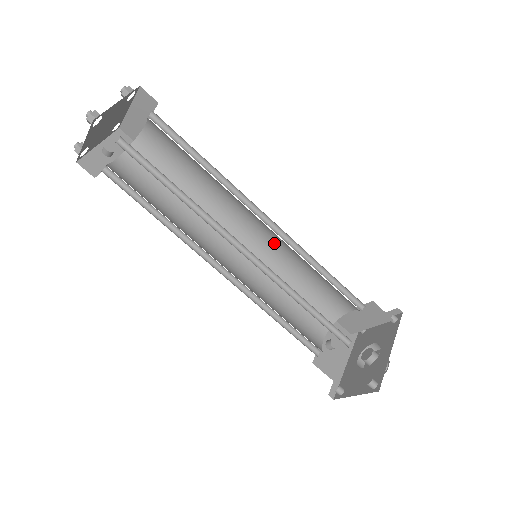
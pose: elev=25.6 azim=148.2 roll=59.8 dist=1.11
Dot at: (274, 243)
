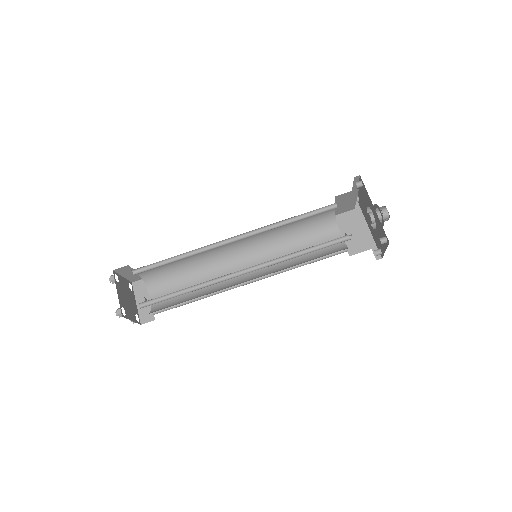
Dot at: (256, 235)
